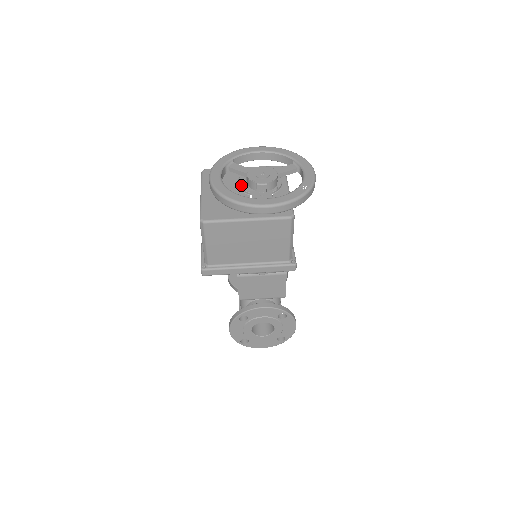
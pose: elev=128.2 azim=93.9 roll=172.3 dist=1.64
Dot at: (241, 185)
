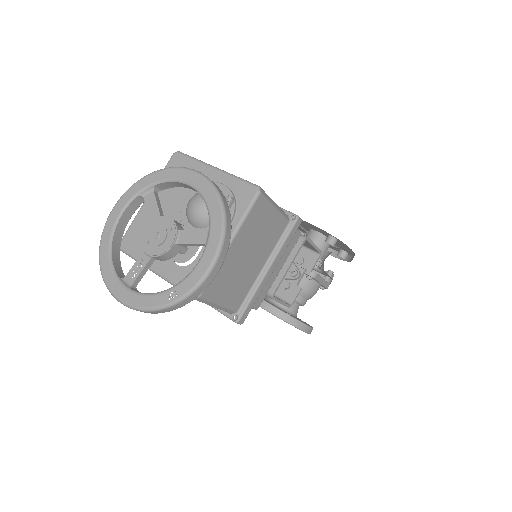
Dot at: (183, 208)
